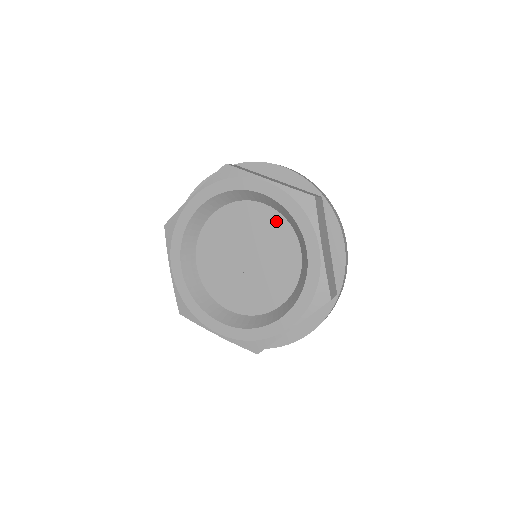
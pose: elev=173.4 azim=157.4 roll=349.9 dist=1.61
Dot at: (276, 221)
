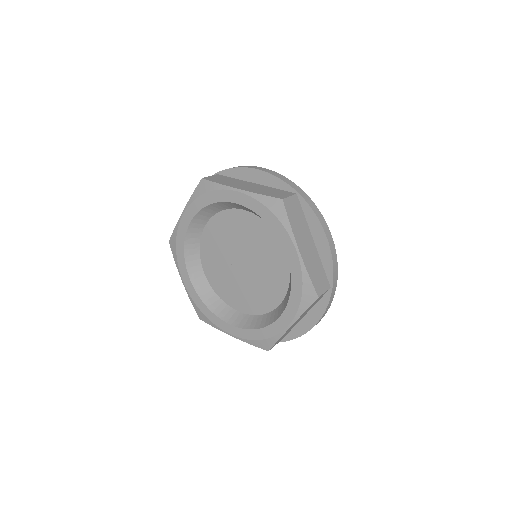
Dot at: (282, 270)
